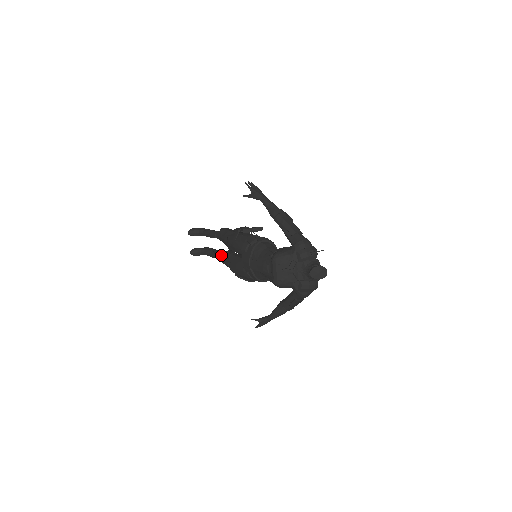
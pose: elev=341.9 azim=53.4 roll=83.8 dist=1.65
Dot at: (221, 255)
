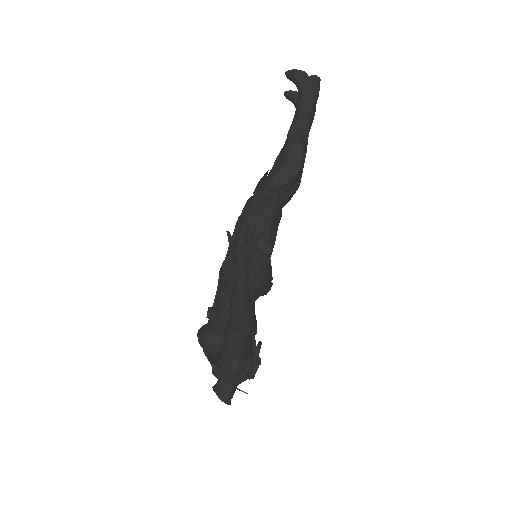
Dot at: occluded
